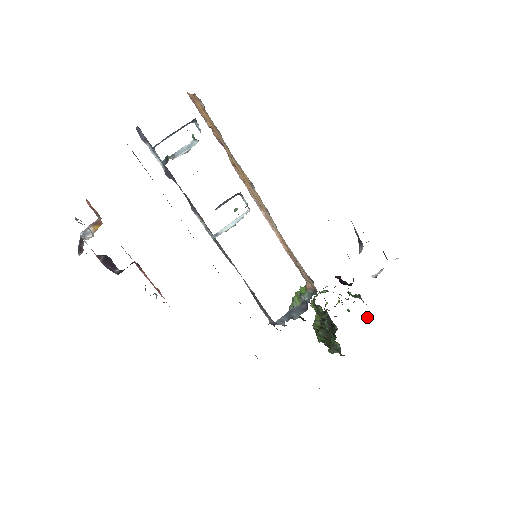
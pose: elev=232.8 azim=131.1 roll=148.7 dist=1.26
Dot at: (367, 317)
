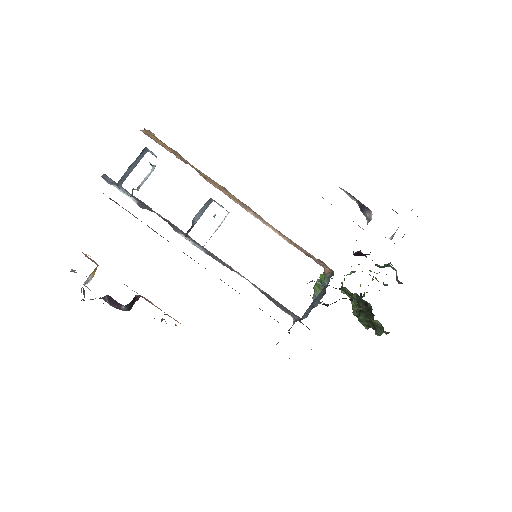
Dot at: (401, 283)
